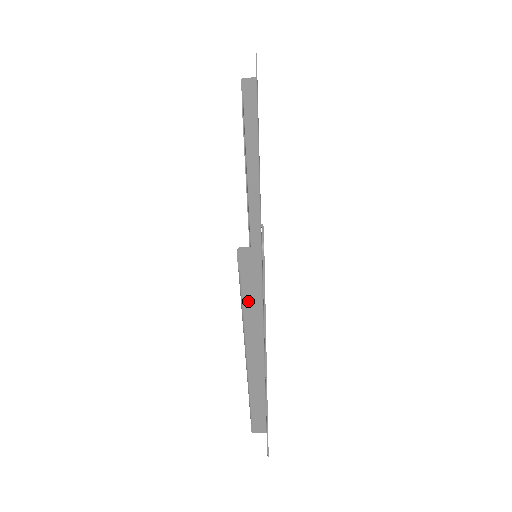
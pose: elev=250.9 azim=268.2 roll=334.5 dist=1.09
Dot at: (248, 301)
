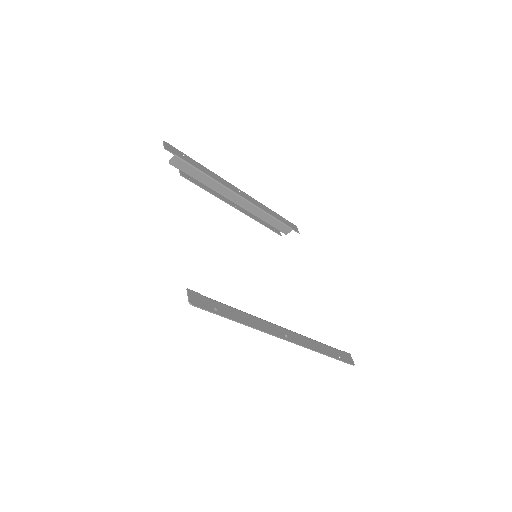
Dot at: occluded
